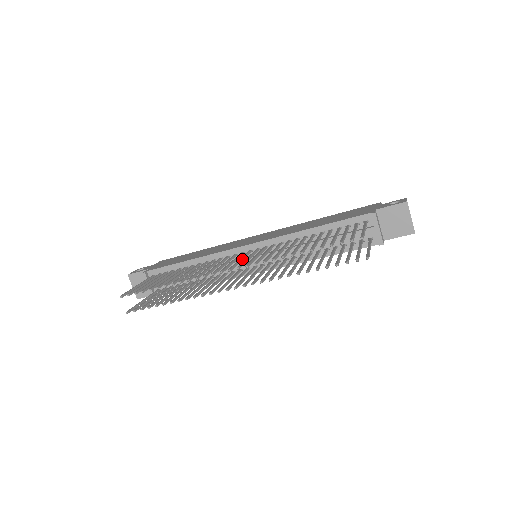
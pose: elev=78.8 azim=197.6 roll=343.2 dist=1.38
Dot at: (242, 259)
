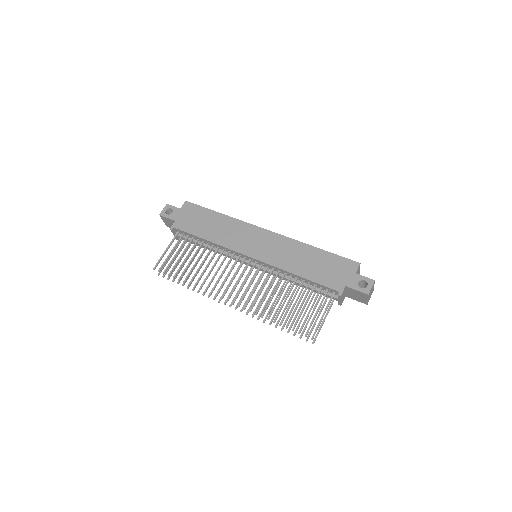
Dot at: occluded
